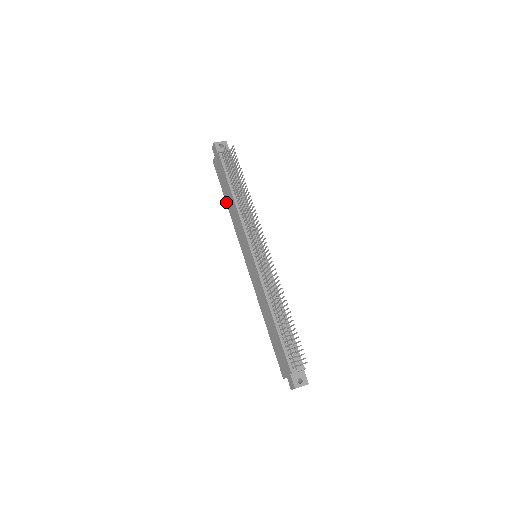
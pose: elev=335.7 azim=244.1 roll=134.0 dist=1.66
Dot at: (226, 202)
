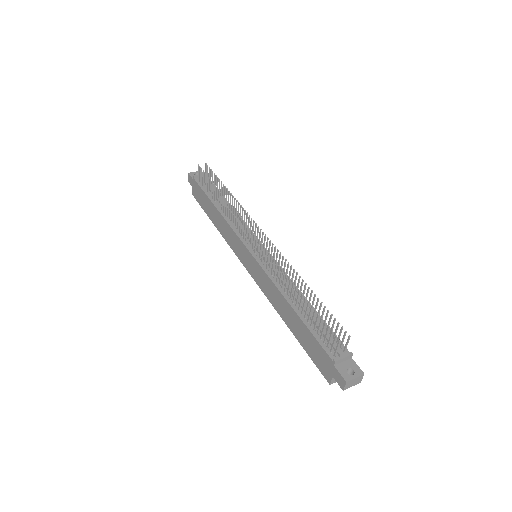
Dot at: (213, 223)
